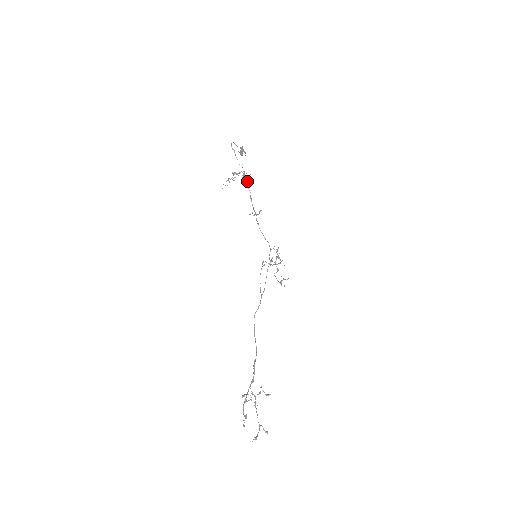
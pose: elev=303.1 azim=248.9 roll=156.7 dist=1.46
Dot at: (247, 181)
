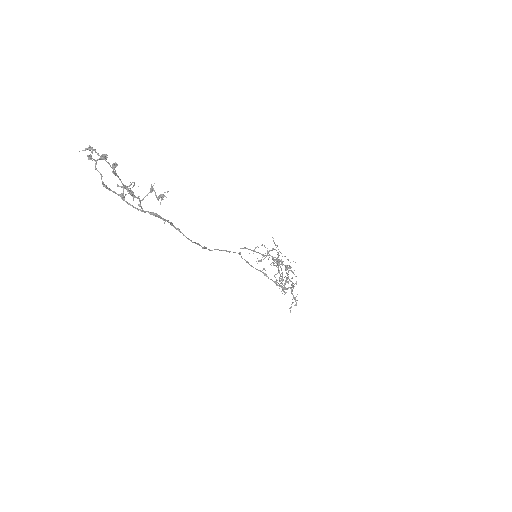
Dot at: occluded
